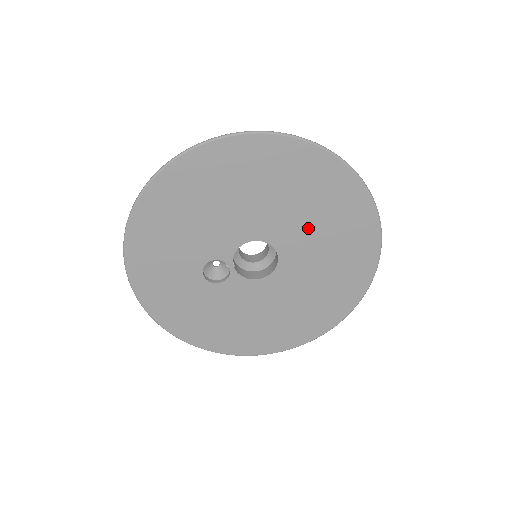
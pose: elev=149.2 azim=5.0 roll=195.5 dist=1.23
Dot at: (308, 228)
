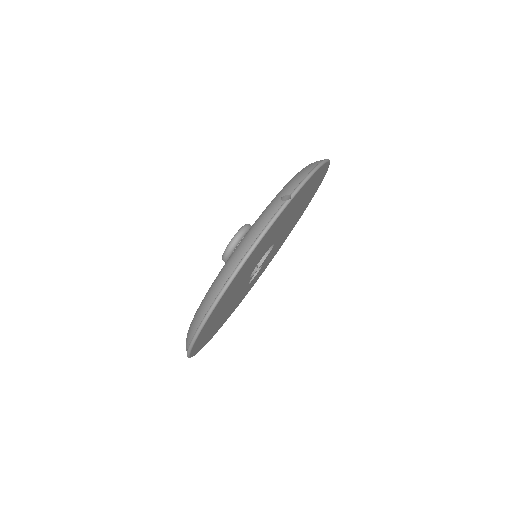
Dot at: occluded
